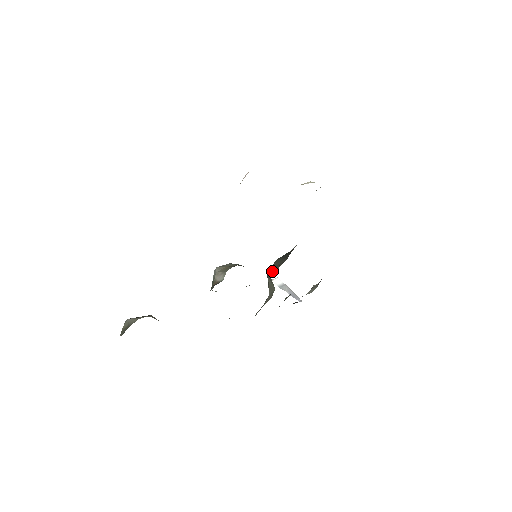
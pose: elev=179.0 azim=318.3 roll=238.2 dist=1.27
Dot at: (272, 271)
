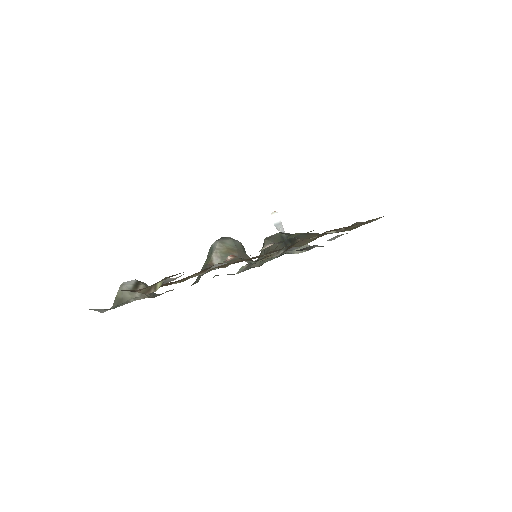
Dot at: (268, 248)
